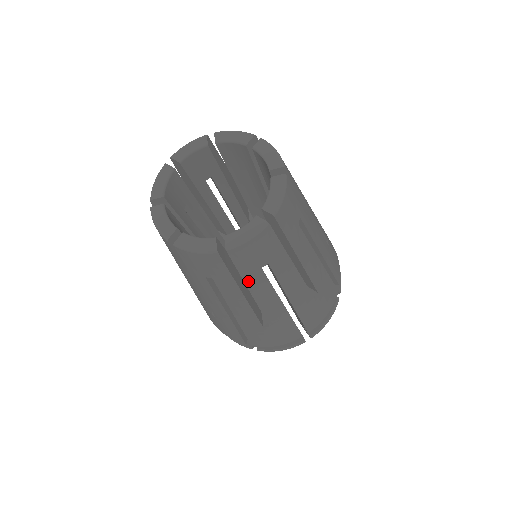
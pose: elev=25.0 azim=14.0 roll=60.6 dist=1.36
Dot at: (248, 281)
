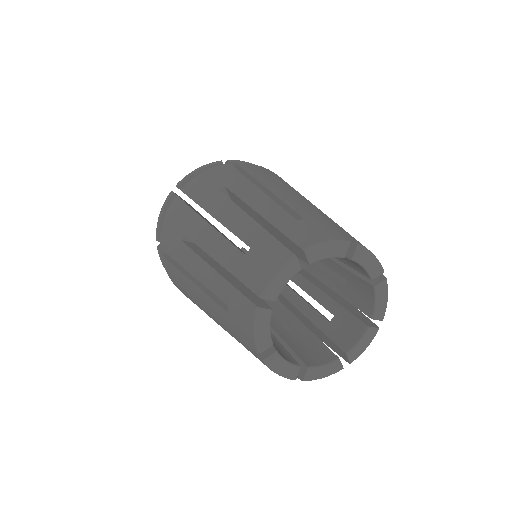
Dot at: occluded
